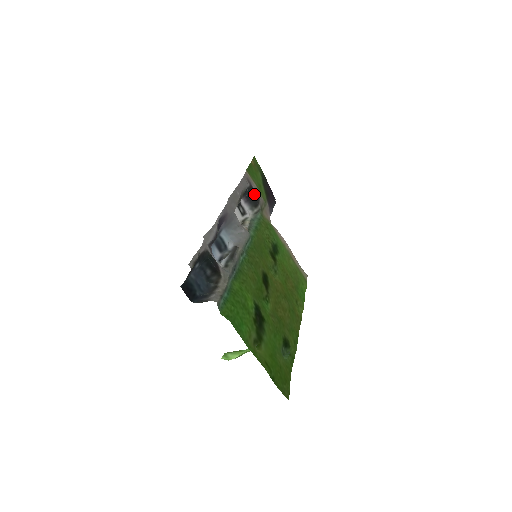
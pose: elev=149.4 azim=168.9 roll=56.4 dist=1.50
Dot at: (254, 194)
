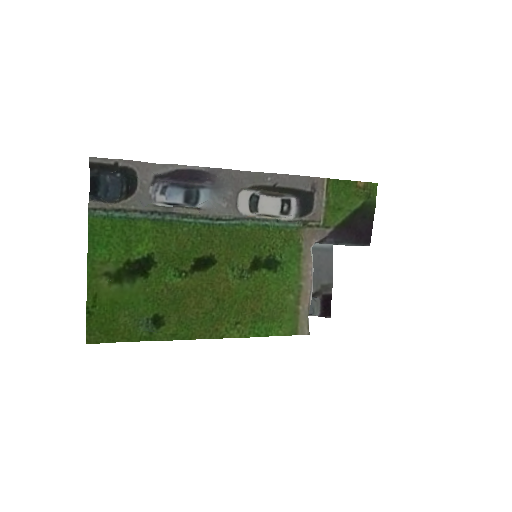
Dot at: (311, 204)
